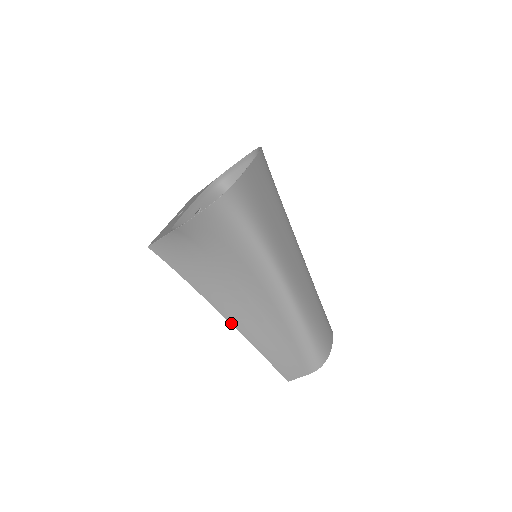
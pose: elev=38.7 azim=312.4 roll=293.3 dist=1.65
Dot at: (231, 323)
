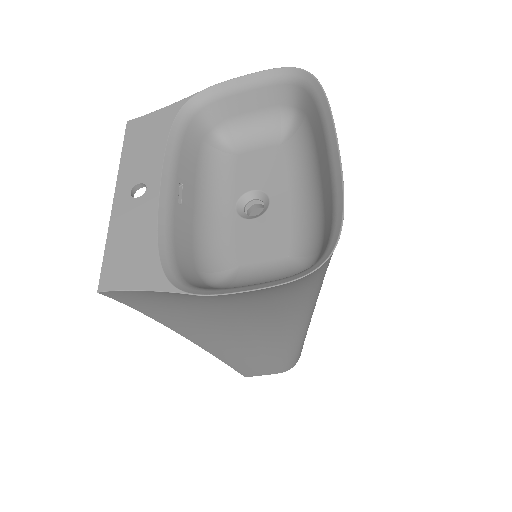
Dot at: (202, 347)
